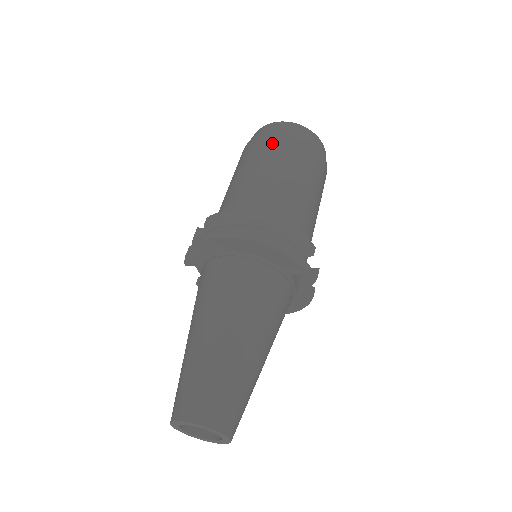
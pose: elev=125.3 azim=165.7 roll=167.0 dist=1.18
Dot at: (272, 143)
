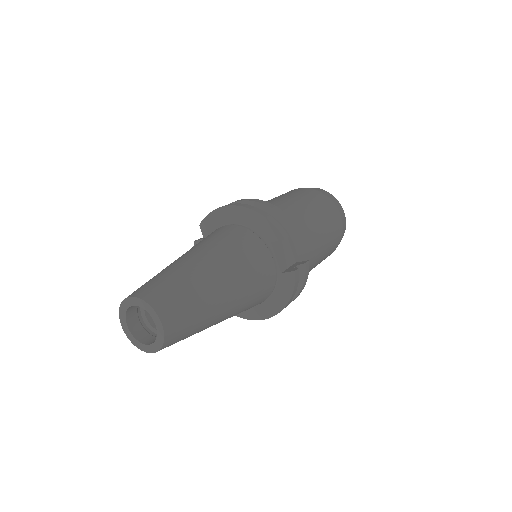
Dot at: (289, 191)
